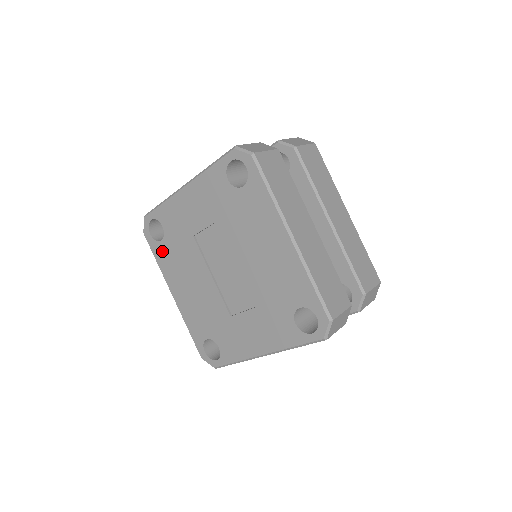
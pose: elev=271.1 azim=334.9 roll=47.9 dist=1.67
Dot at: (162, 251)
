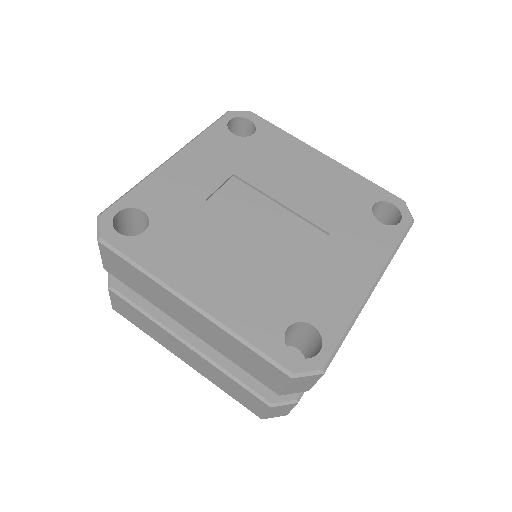
Dot at: (151, 244)
